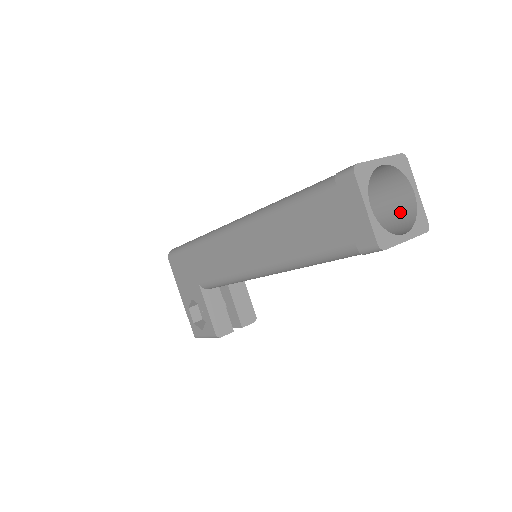
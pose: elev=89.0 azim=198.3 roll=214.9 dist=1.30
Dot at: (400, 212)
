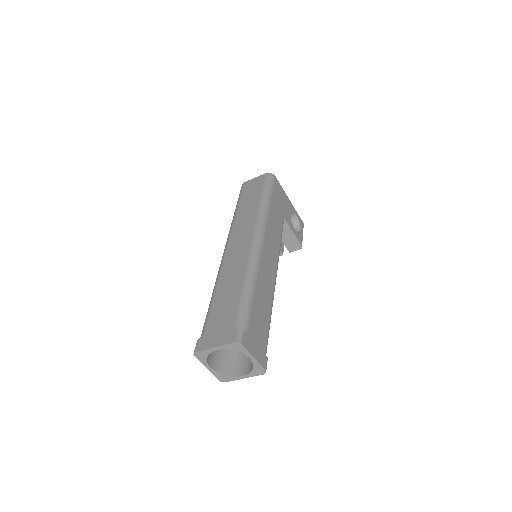
Dot at: occluded
